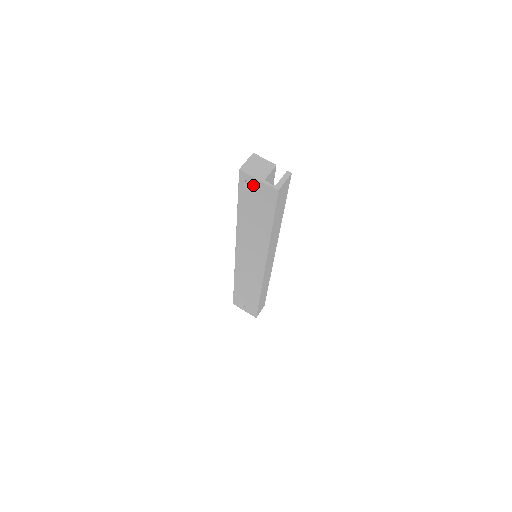
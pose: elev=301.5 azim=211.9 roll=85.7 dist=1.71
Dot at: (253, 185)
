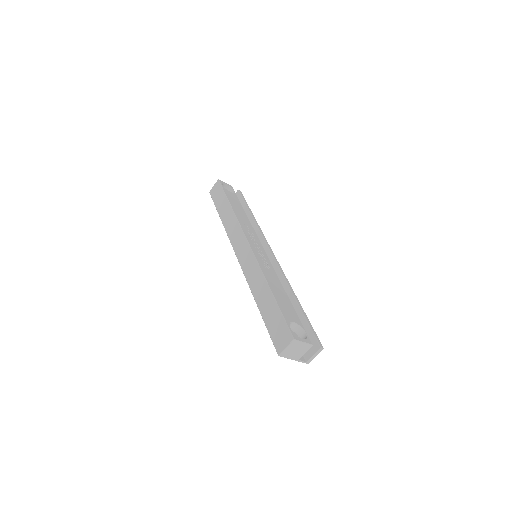
Dot at: occluded
